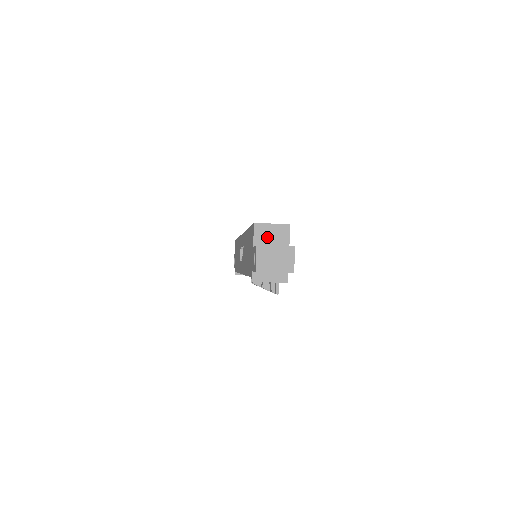
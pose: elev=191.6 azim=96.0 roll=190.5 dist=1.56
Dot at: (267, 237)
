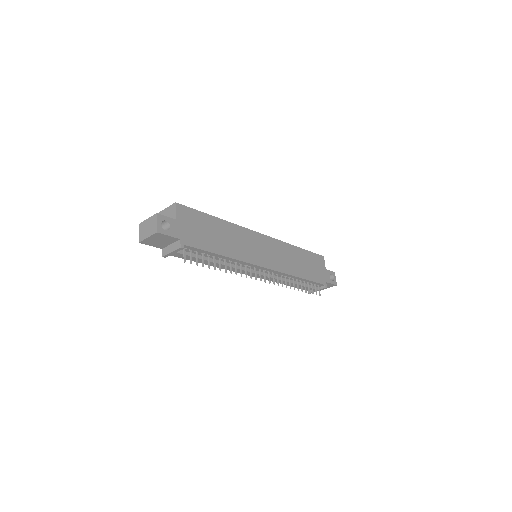
Dot at: occluded
